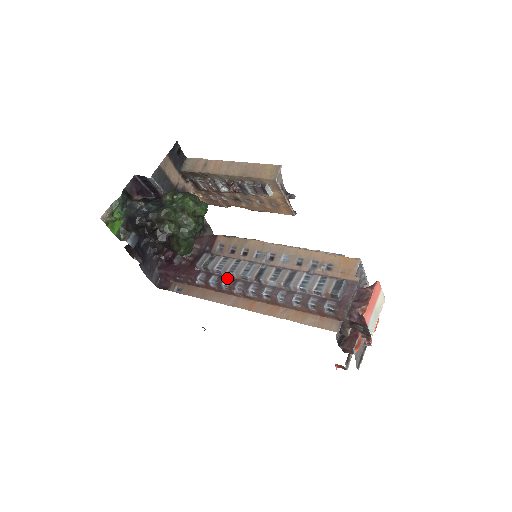
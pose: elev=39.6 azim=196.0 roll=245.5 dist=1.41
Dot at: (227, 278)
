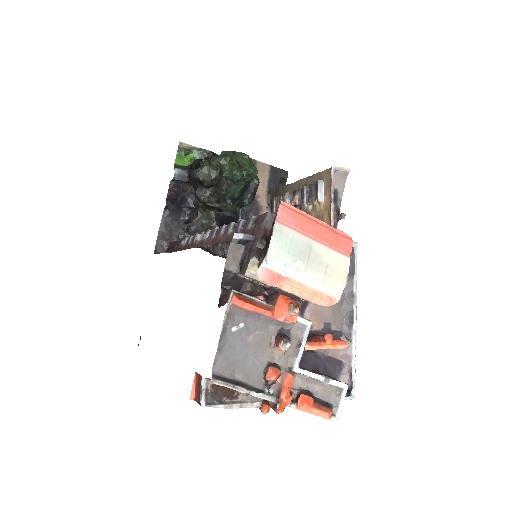
Dot at: occluded
